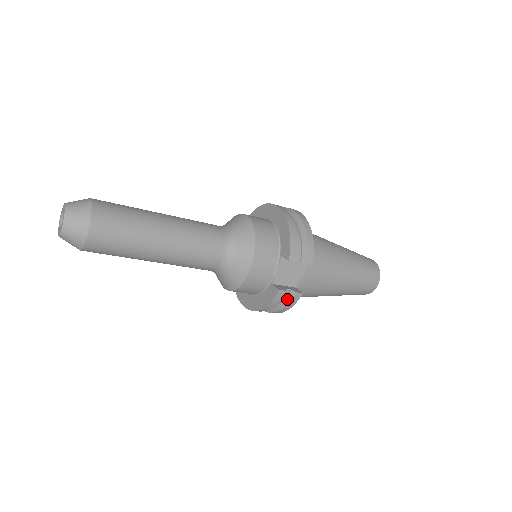
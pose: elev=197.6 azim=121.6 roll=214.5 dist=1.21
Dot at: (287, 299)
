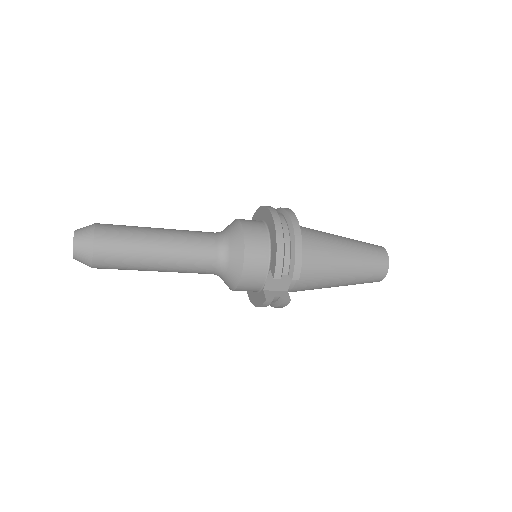
Dot at: (278, 302)
